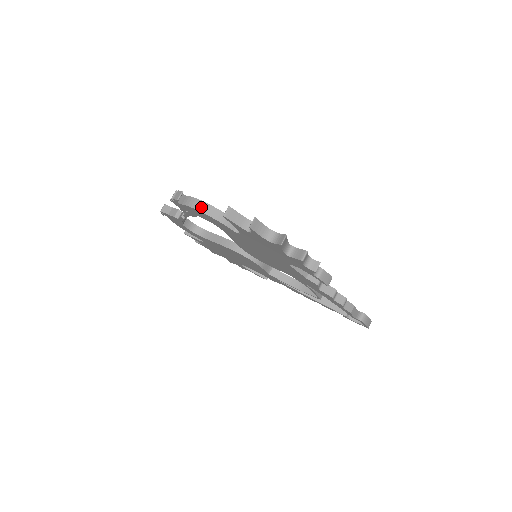
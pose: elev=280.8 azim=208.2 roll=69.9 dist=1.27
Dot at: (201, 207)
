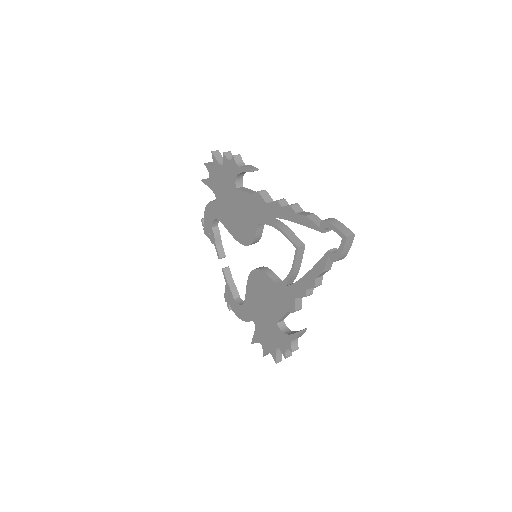
Dot at: occluded
